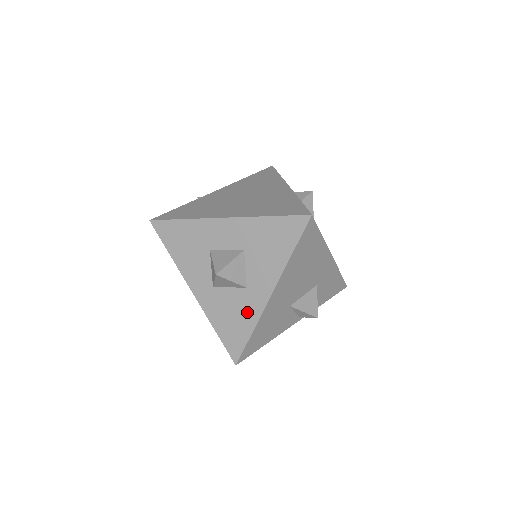
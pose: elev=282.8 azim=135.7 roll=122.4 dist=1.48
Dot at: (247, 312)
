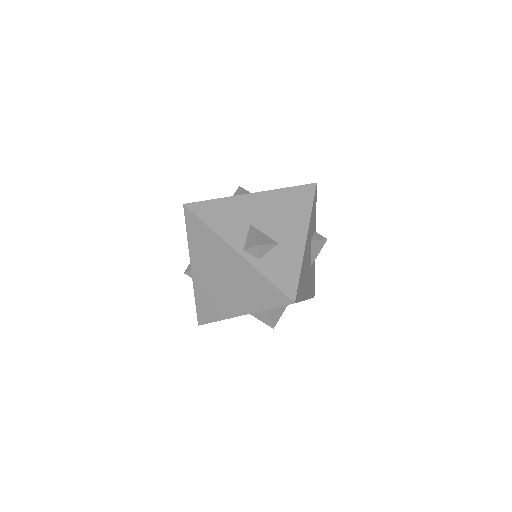
Dot at: occluded
